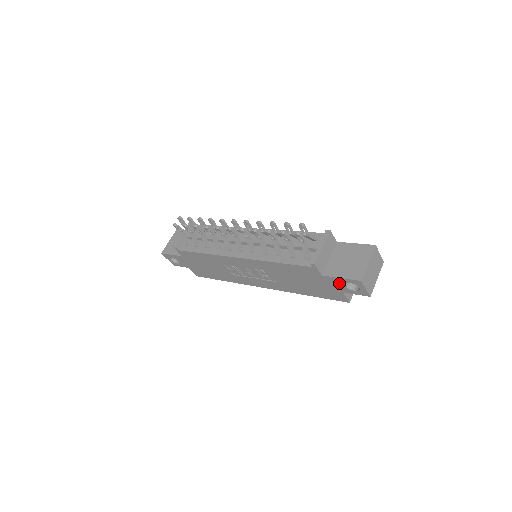
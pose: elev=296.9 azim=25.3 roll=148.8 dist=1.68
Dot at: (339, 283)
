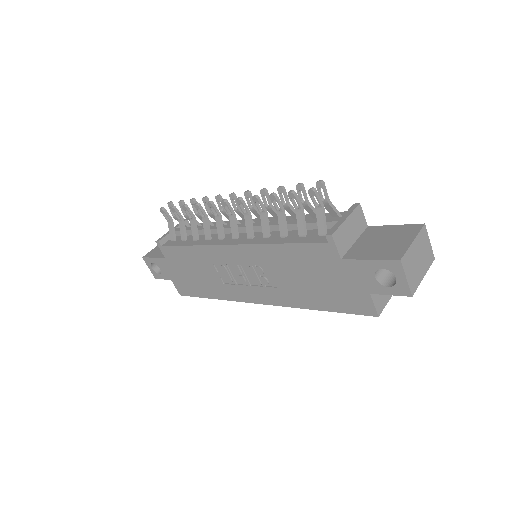
Dot at: (365, 272)
